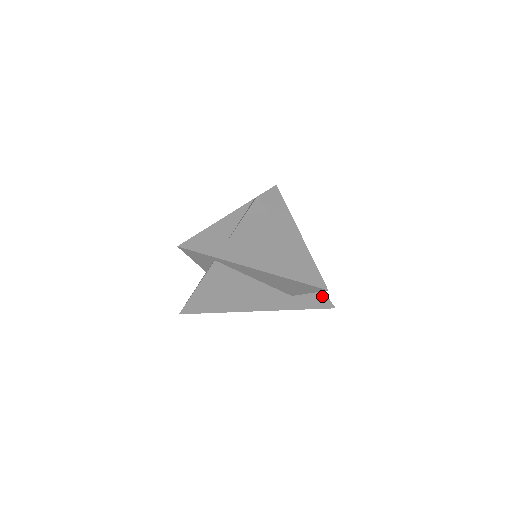
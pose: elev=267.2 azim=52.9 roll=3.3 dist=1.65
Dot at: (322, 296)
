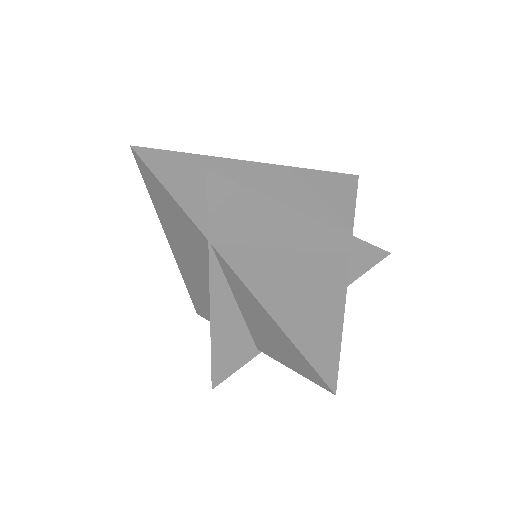
Dot at: occluded
